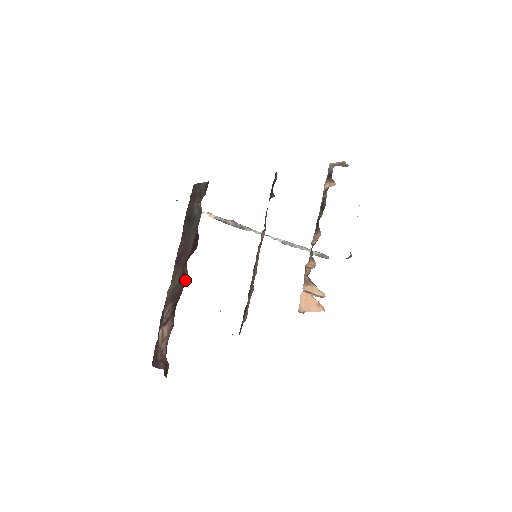
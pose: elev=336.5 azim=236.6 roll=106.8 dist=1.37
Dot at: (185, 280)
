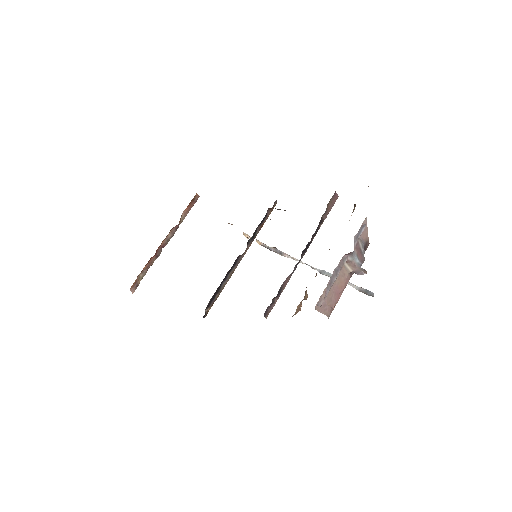
Dot at: occluded
